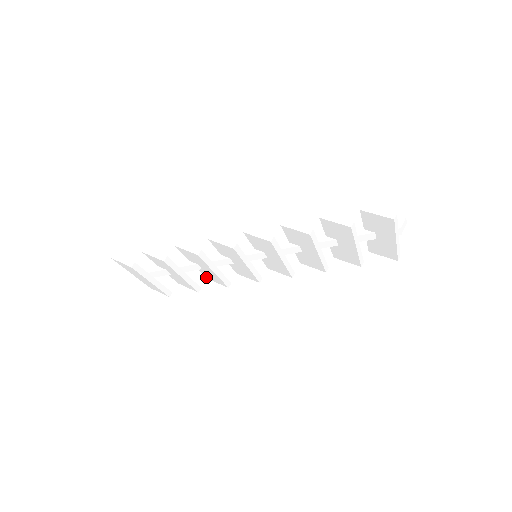
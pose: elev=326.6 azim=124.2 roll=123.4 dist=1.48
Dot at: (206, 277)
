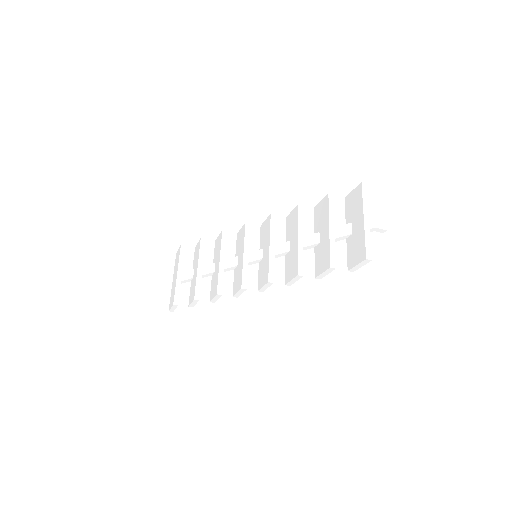
Dot at: (210, 298)
